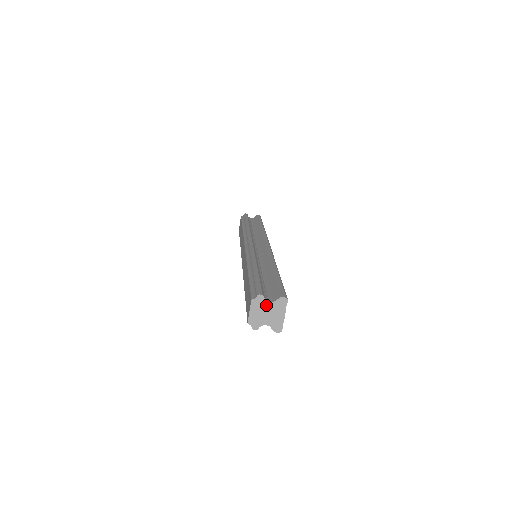
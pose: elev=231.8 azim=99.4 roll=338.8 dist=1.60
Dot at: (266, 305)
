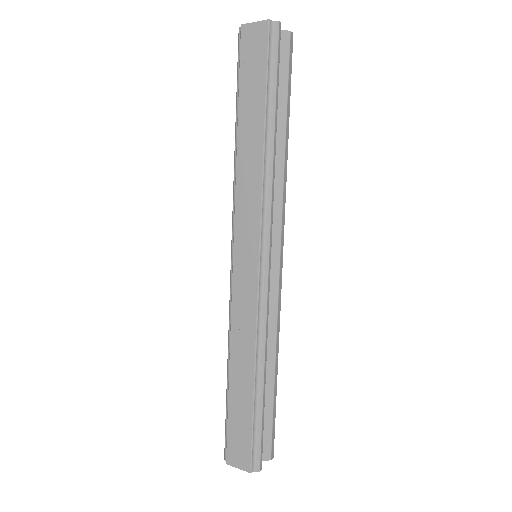
Dot at: occluded
